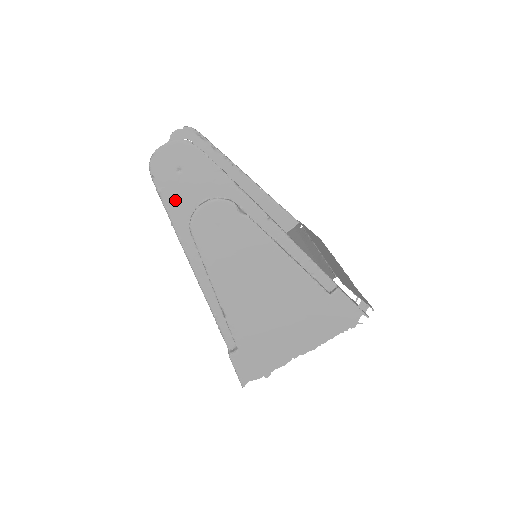
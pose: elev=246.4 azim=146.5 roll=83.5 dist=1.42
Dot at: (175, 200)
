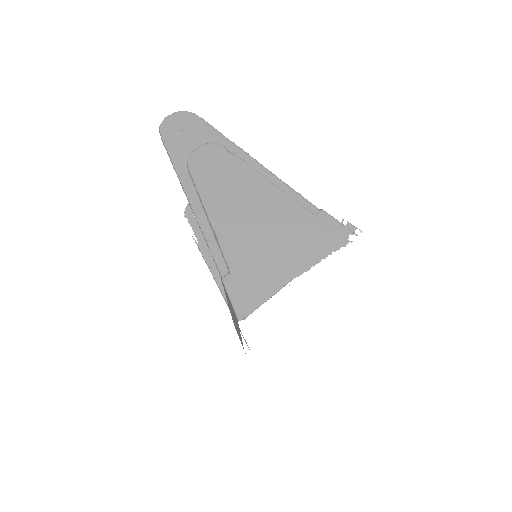
Dot at: (177, 149)
